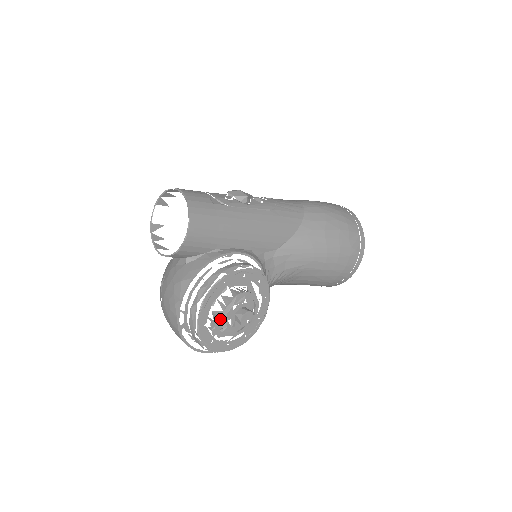
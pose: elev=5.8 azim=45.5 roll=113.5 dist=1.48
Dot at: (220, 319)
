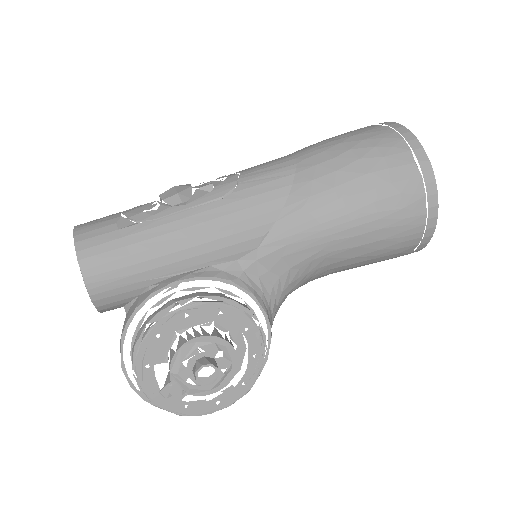
Dot at: (173, 382)
